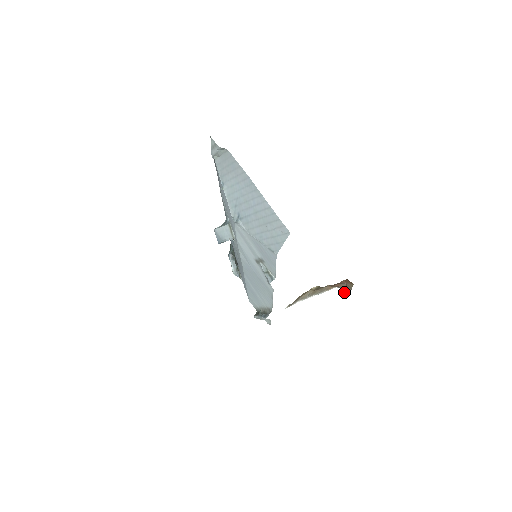
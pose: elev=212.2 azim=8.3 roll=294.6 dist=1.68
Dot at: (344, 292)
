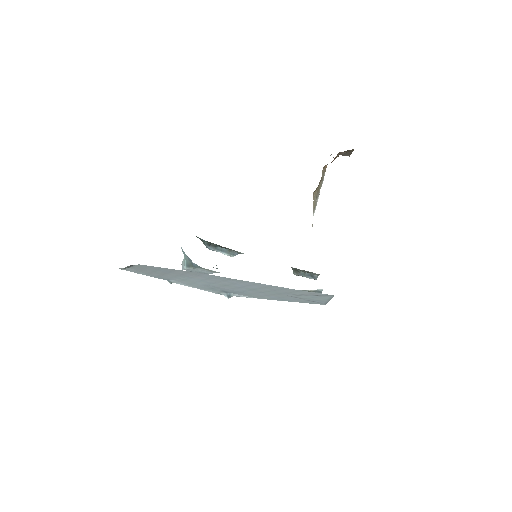
Dot at: (343, 155)
